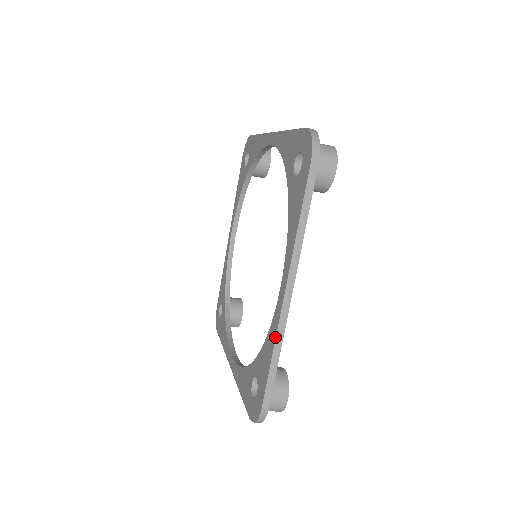
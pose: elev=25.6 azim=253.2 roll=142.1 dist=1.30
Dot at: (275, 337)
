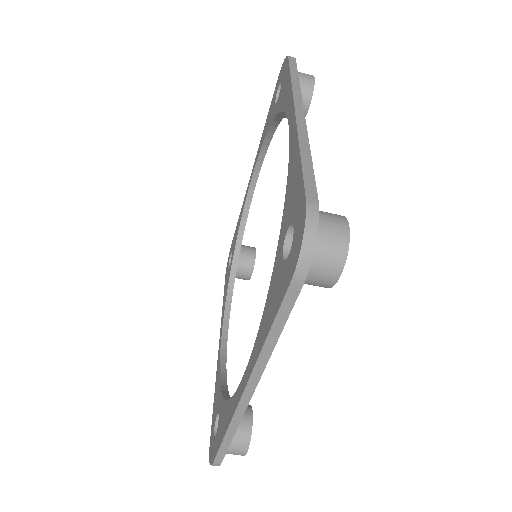
Dot at: (297, 139)
